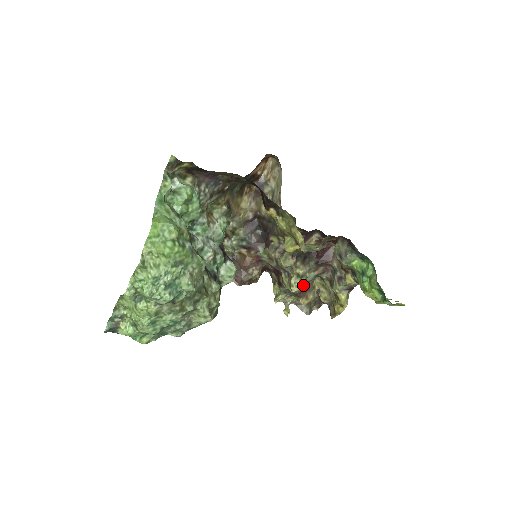
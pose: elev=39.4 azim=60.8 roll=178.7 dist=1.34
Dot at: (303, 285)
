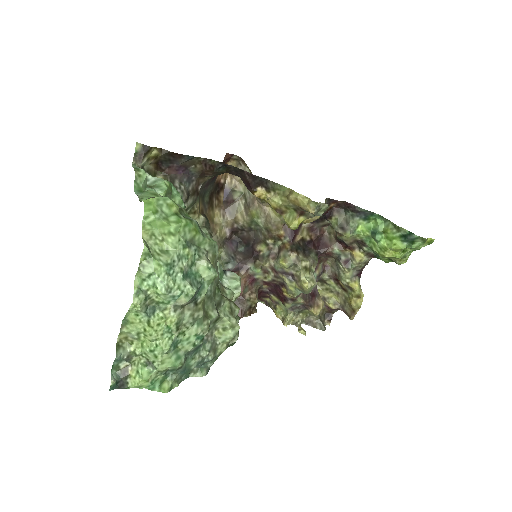
Dot at: (314, 280)
